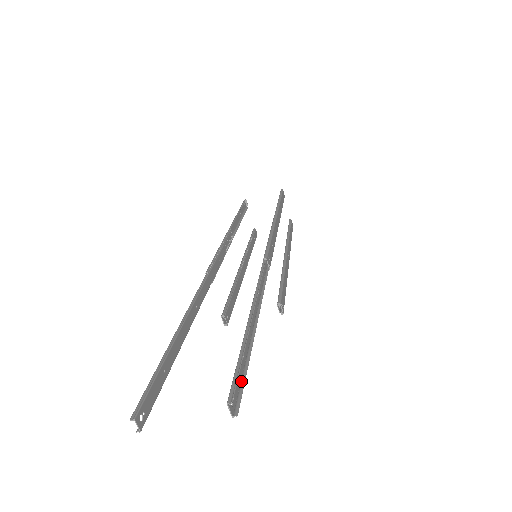
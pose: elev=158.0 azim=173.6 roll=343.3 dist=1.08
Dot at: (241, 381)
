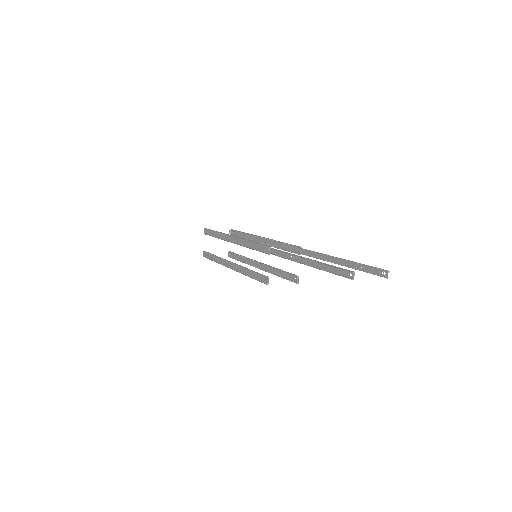
Dot at: (372, 273)
